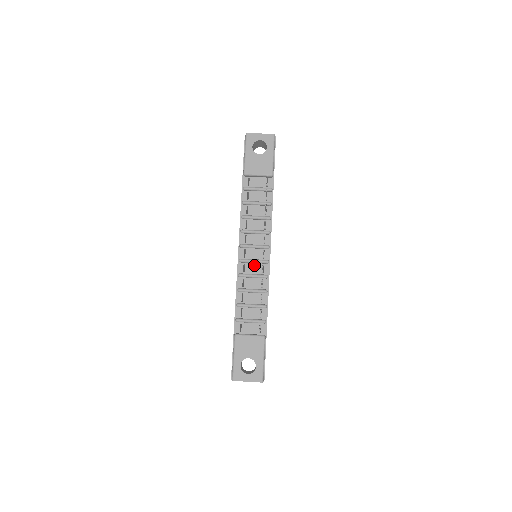
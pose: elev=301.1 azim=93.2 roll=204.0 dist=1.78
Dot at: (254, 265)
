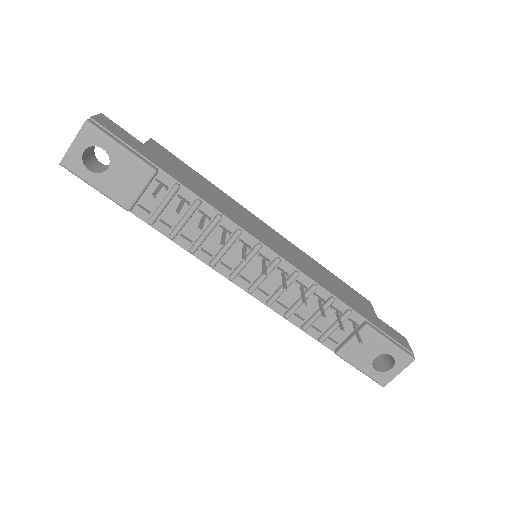
Dot at: (269, 278)
